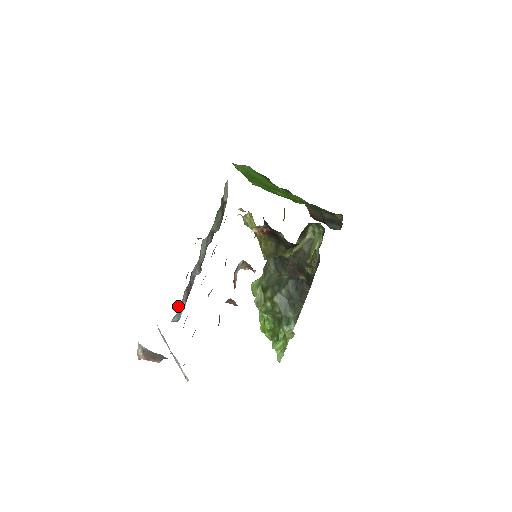
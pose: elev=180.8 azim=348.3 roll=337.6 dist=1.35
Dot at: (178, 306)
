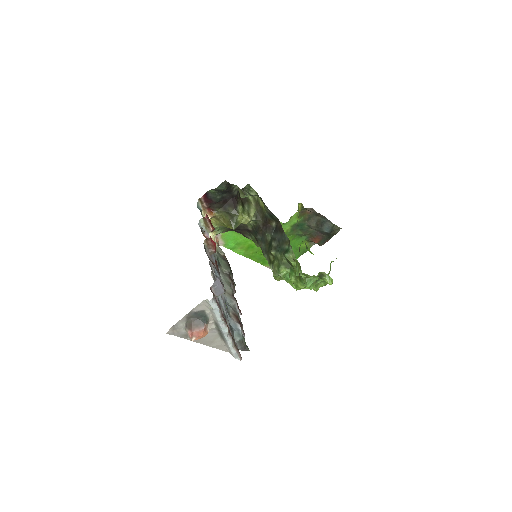
Dot at: (232, 327)
